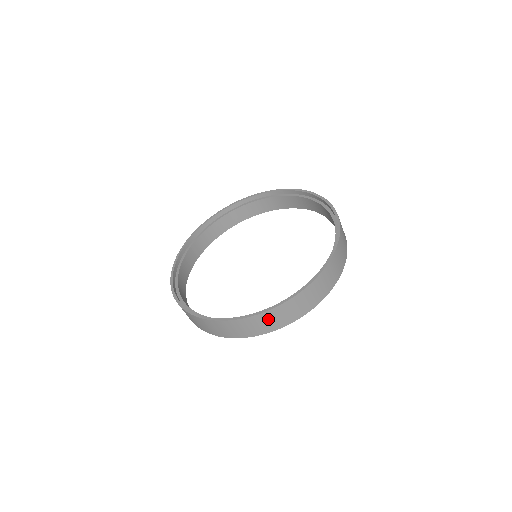
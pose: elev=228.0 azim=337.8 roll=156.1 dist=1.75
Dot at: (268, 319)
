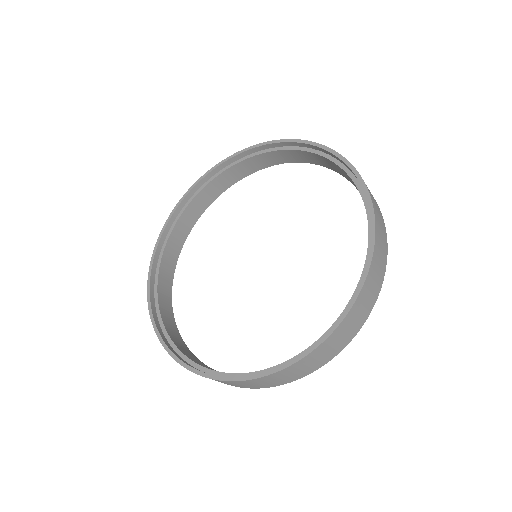
Dot at: (372, 282)
